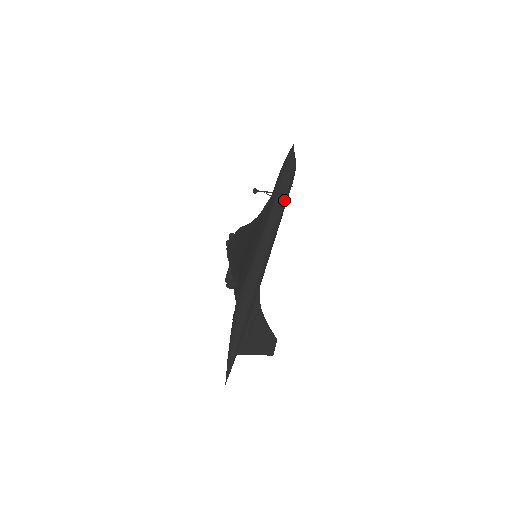
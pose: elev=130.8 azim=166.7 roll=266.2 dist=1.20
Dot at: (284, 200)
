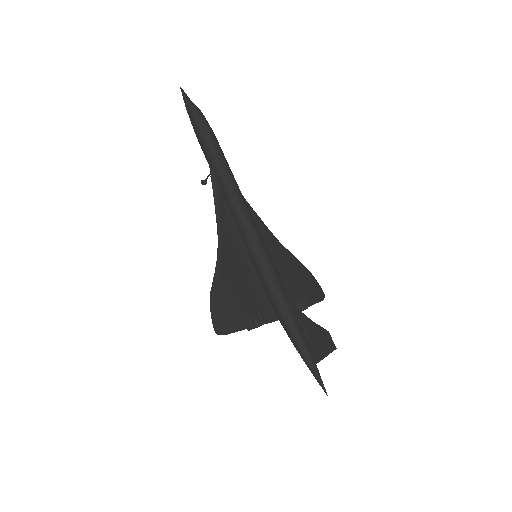
Dot at: (224, 175)
